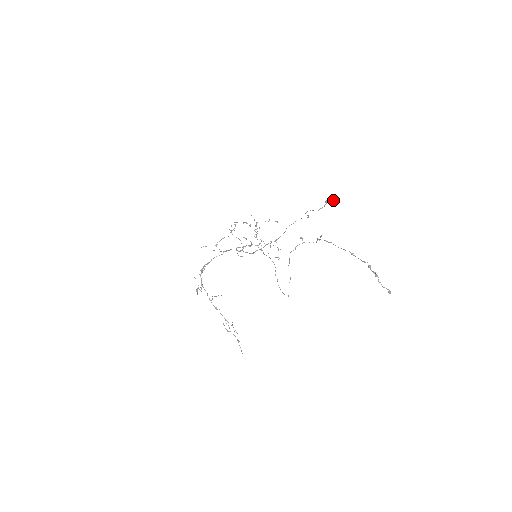
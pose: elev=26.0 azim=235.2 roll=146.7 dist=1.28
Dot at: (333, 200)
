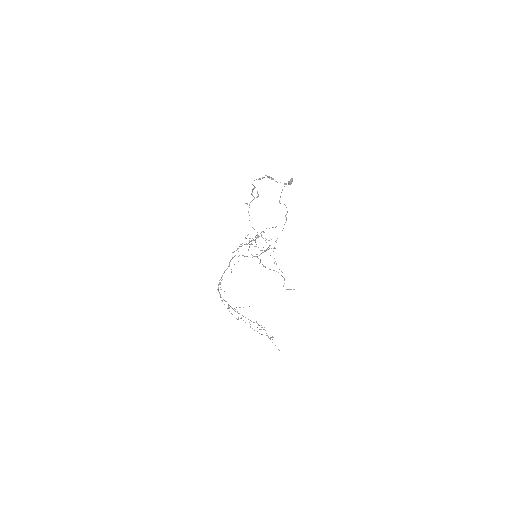
Dot at: (292, 179)
